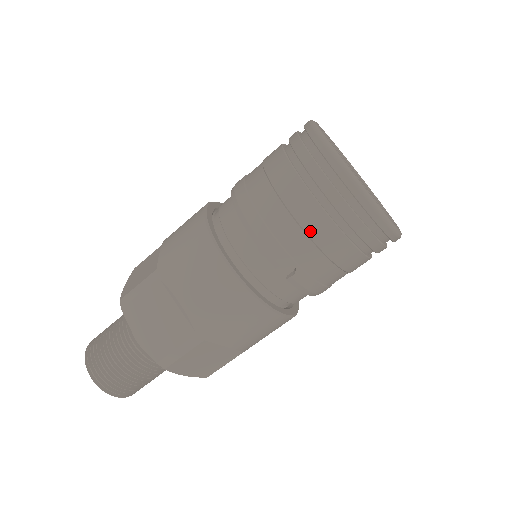
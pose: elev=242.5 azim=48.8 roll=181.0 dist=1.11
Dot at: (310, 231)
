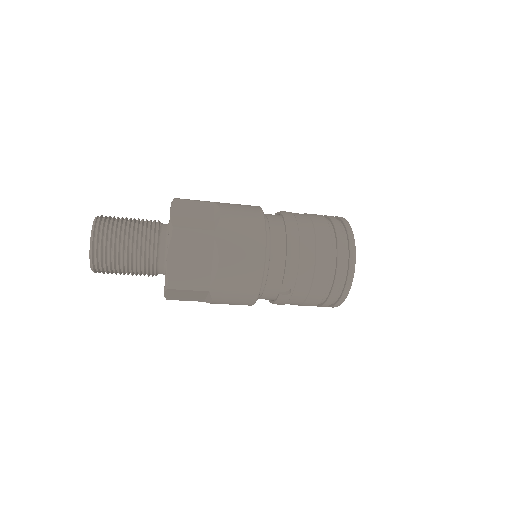
Dot at: (315, 284)
